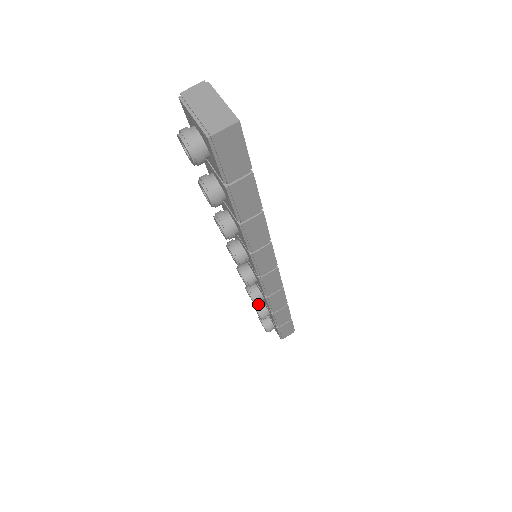
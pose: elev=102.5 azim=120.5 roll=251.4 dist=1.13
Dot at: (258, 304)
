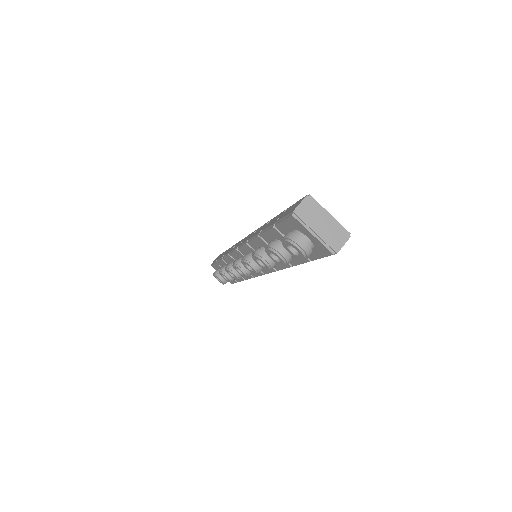
Dot at: occluded
